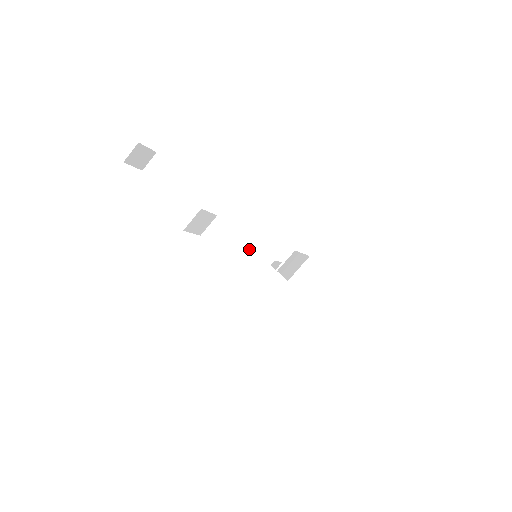
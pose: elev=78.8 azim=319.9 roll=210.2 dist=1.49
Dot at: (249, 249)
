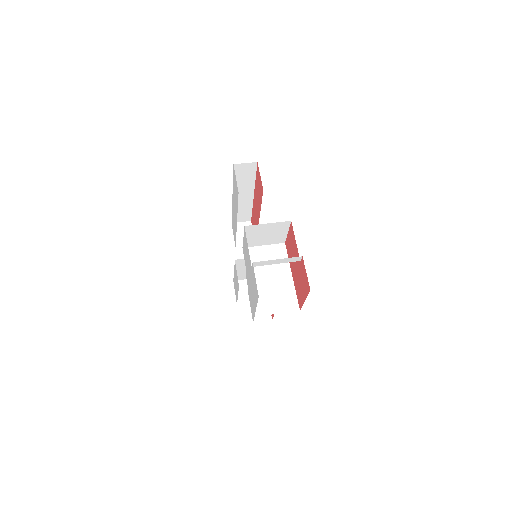
Dot at: occluded
